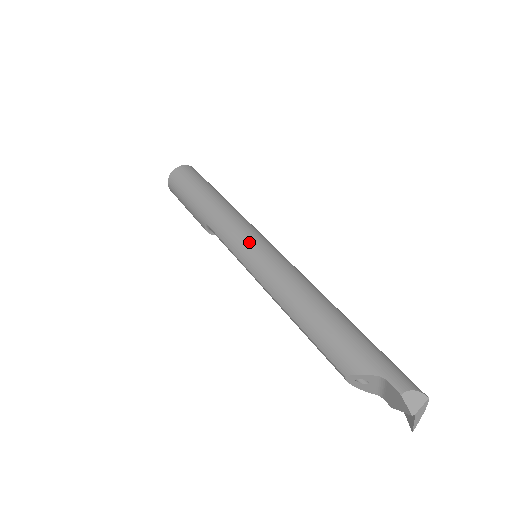
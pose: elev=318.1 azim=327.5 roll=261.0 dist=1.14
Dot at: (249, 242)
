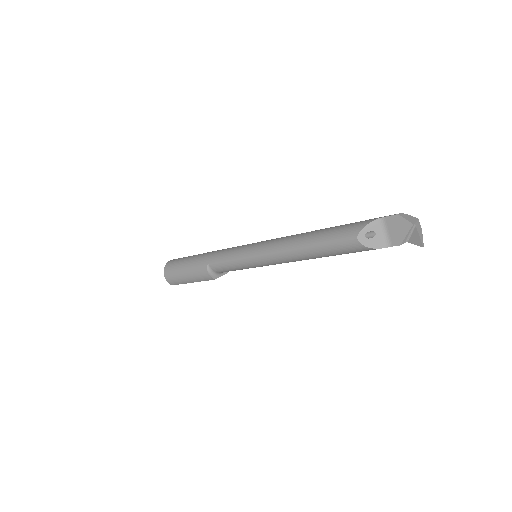
Dot at: (248, 245)
